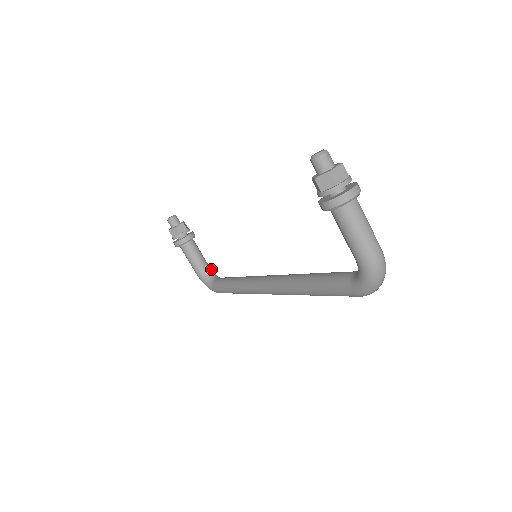
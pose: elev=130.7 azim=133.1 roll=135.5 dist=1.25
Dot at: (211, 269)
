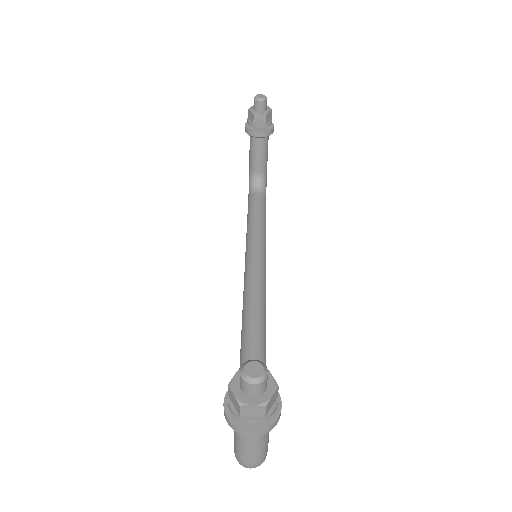
Dot at: (266, 174)
